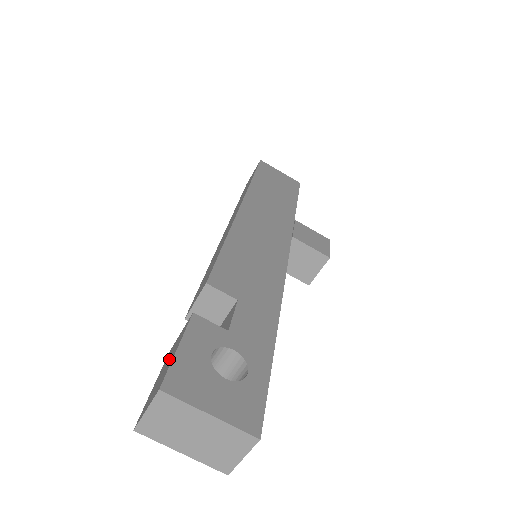
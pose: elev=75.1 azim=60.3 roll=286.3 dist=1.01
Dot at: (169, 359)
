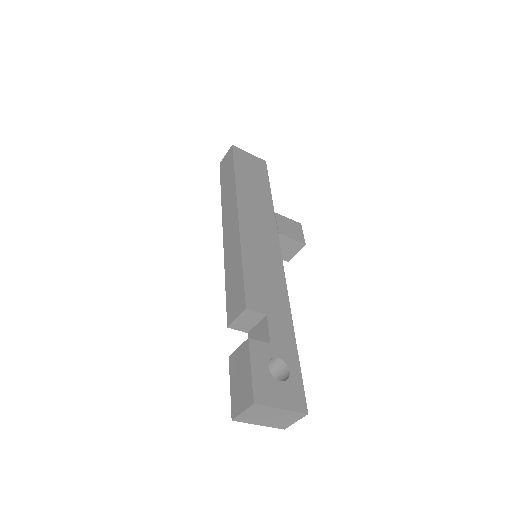
Dot at: (242, 373)
